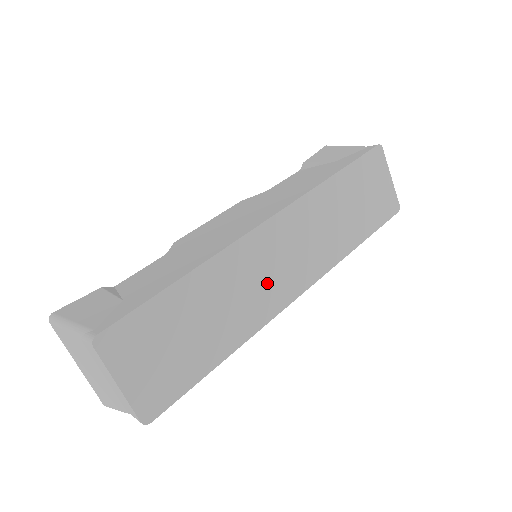
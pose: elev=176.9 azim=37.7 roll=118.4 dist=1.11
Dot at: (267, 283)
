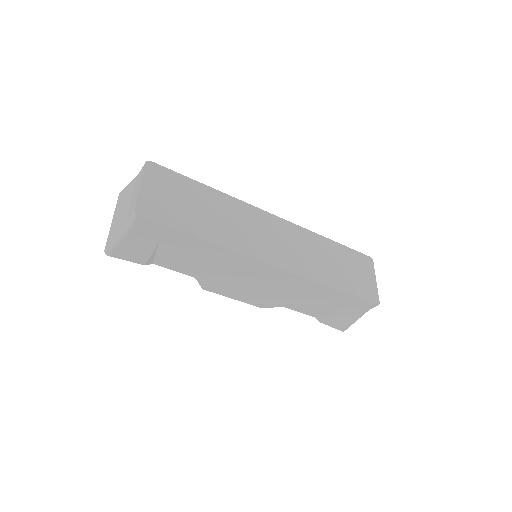
Dot at: (255, 238)
